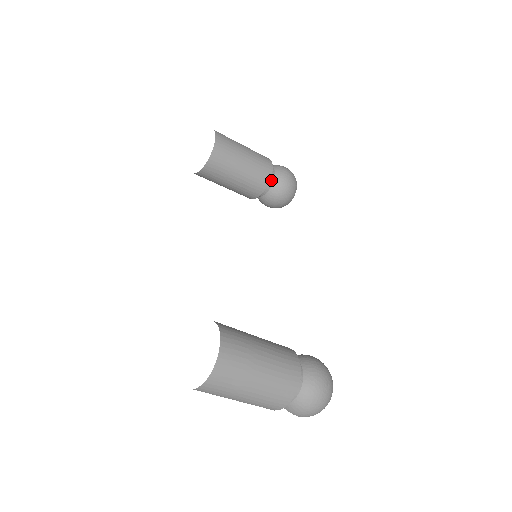
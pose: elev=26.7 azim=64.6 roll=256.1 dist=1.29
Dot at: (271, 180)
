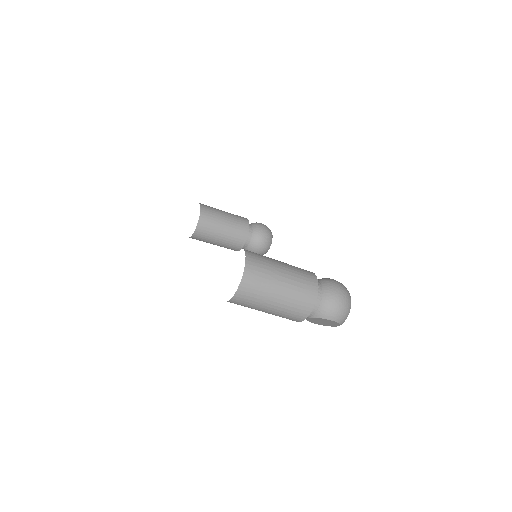
Dot at: (250, 229)
